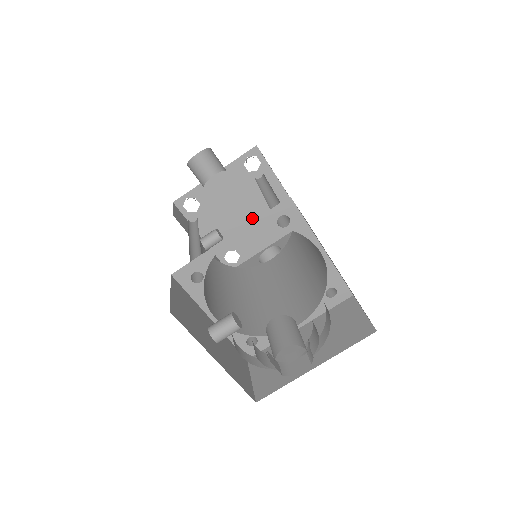
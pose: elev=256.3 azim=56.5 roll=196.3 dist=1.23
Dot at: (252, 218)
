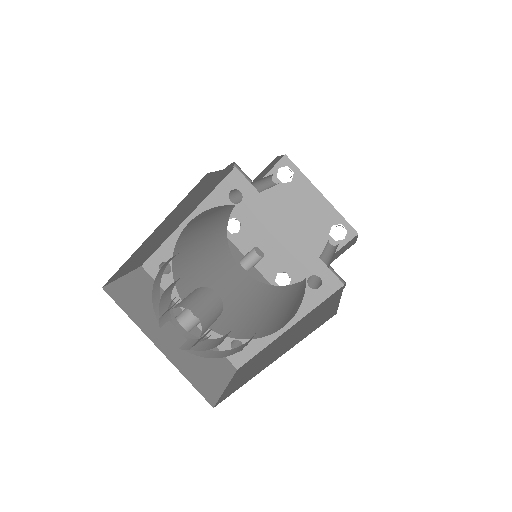
Dot at: occluded
